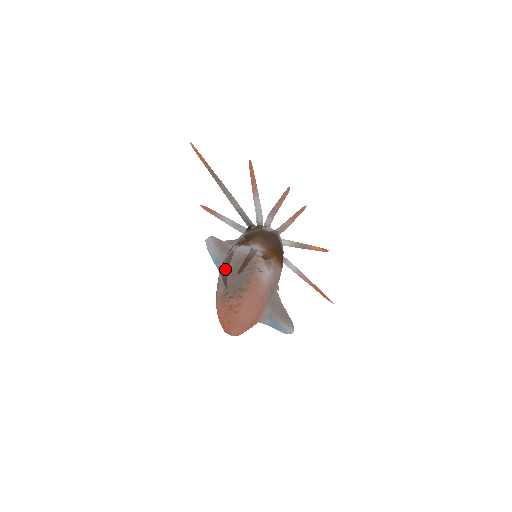
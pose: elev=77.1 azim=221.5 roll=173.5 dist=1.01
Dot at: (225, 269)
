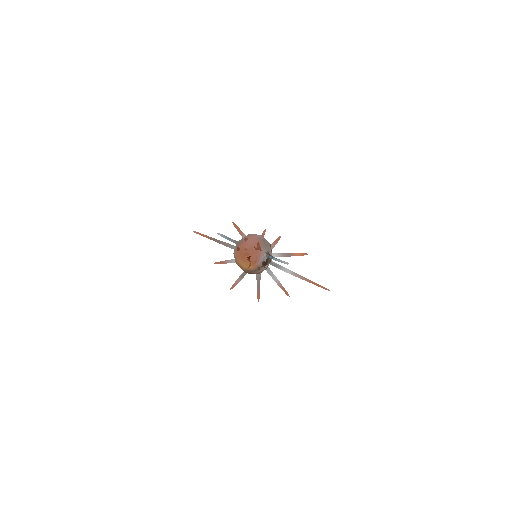
Dot at: occluded
